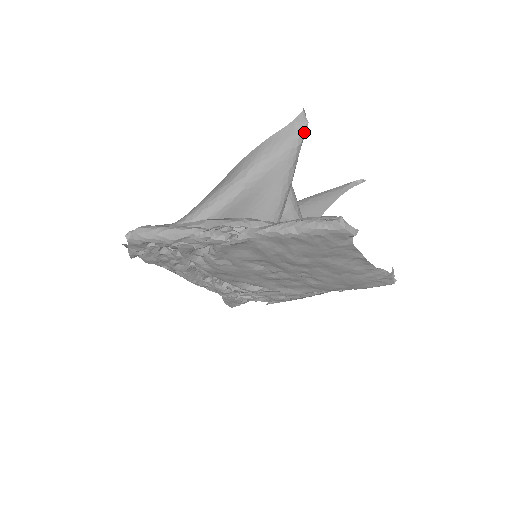
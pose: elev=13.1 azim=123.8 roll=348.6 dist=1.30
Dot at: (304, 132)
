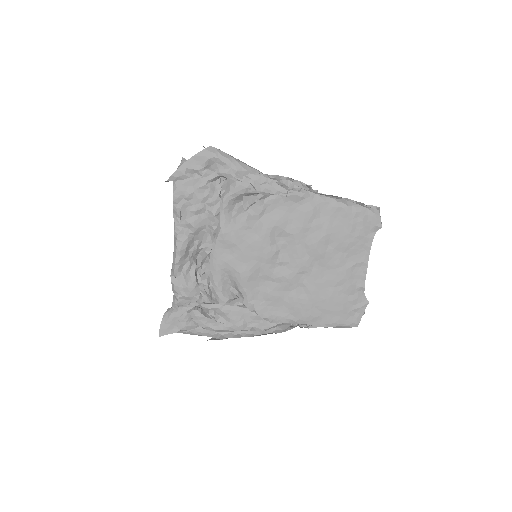
Dot at: occluded
